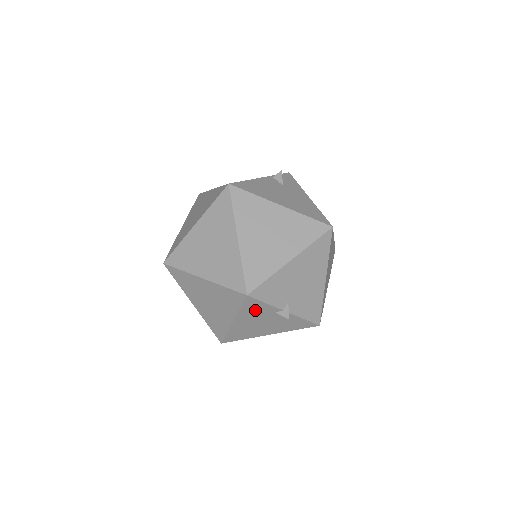
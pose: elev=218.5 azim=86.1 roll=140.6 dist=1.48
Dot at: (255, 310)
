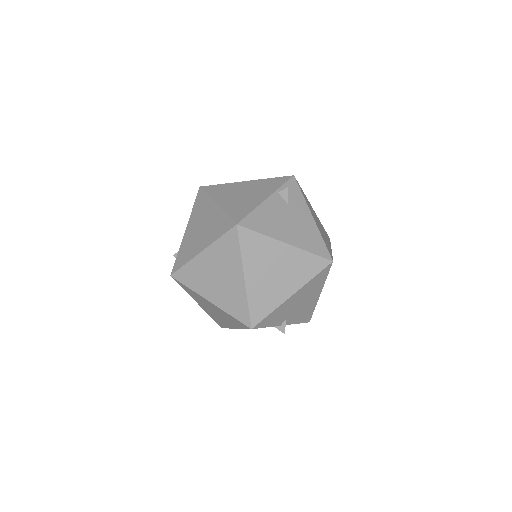
Dot at: occluded
